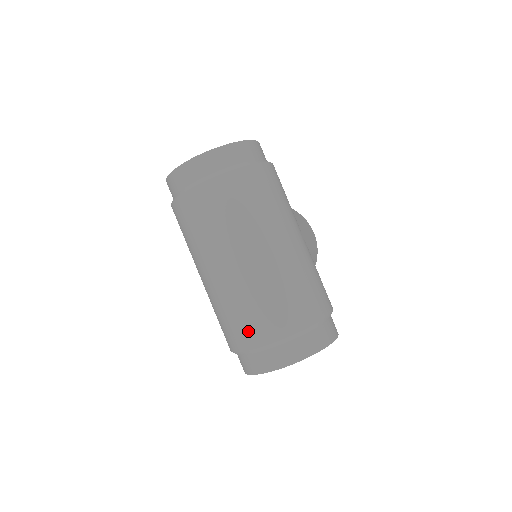
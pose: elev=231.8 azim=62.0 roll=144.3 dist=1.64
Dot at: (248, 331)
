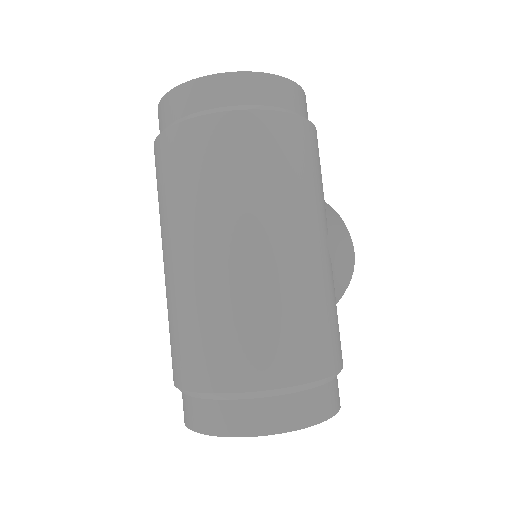
Dot at: (195, 362)
